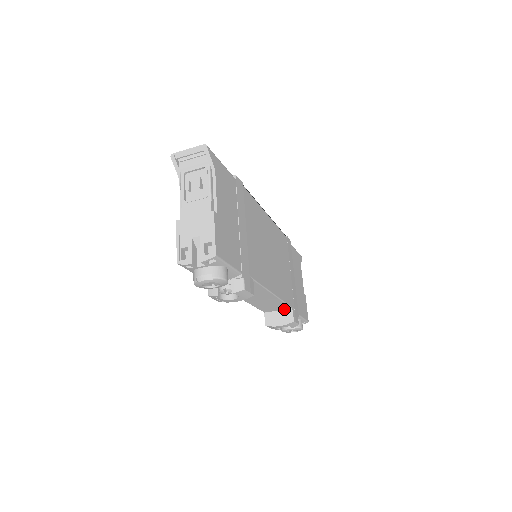
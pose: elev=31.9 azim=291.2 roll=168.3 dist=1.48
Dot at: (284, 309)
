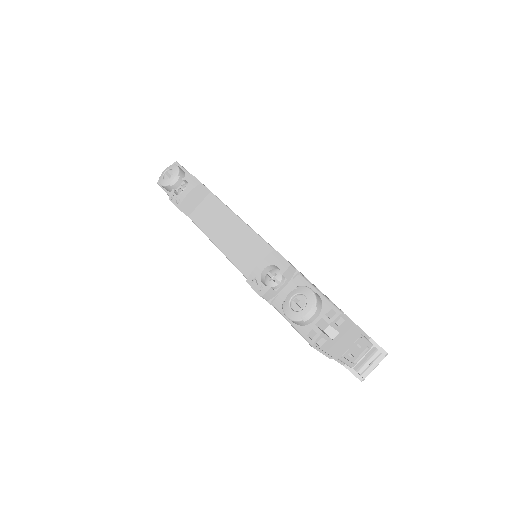
Dot at: occluded
